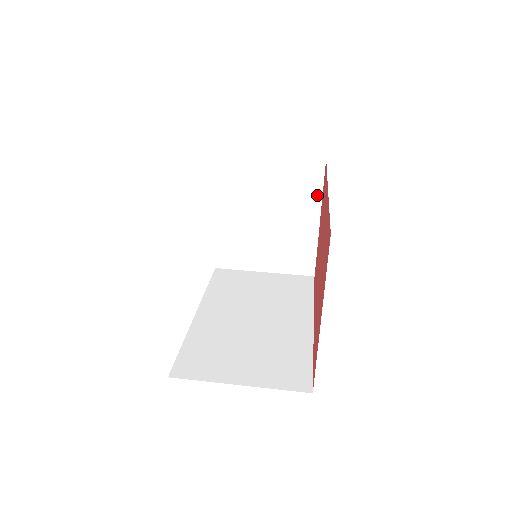
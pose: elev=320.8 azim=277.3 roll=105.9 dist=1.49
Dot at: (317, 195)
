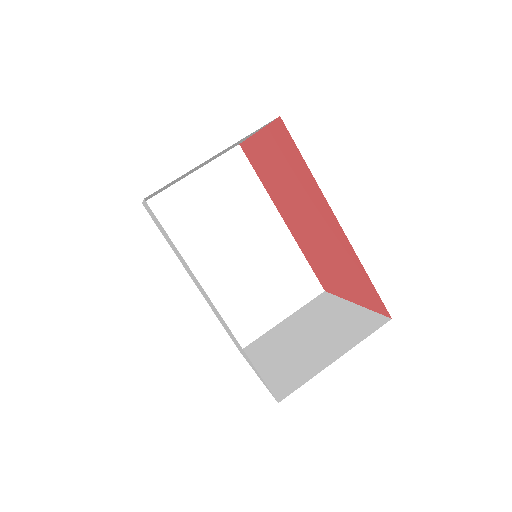
Dot at: occluded
